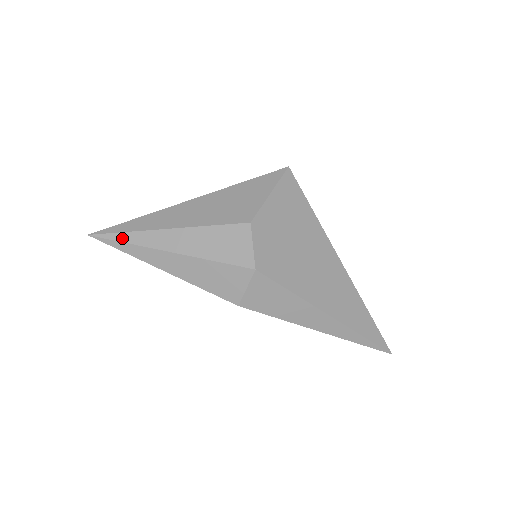
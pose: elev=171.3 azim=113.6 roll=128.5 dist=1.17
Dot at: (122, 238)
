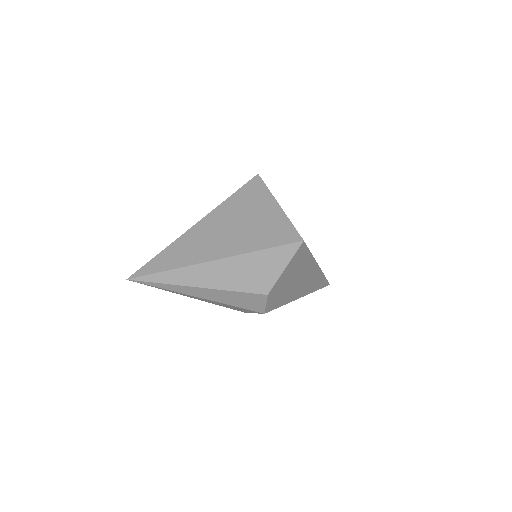
Dot at: (159, 286)
